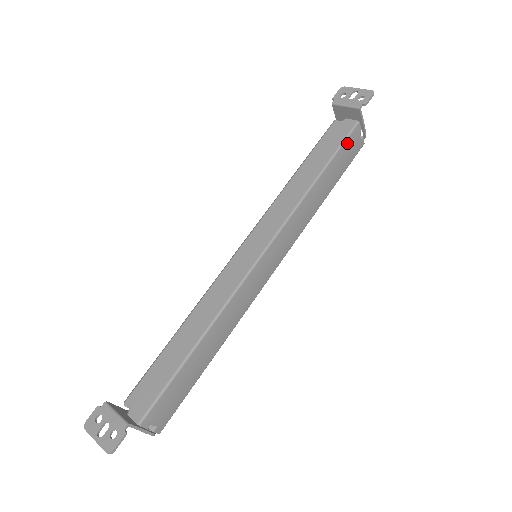
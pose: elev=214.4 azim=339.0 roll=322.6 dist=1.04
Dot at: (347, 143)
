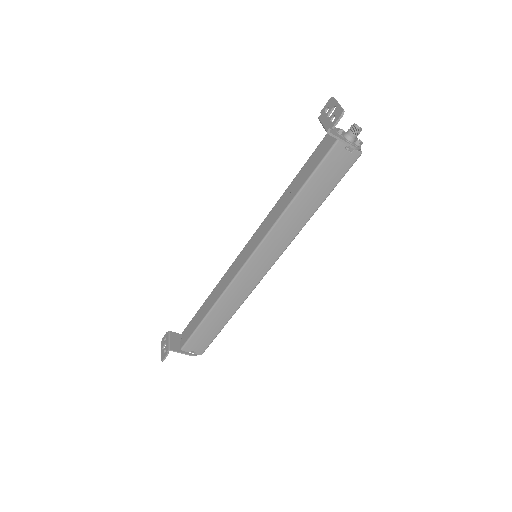
Dot at: (326, 163)
